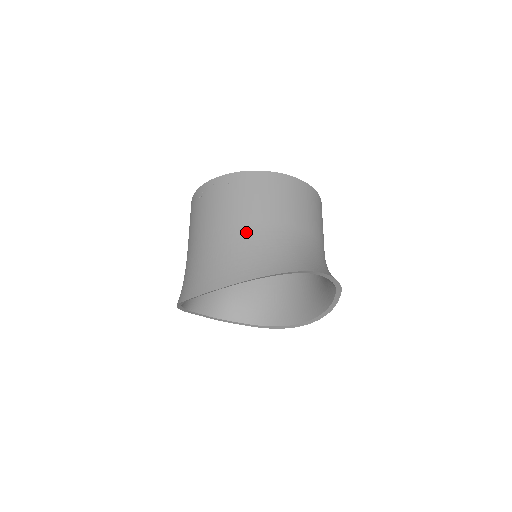
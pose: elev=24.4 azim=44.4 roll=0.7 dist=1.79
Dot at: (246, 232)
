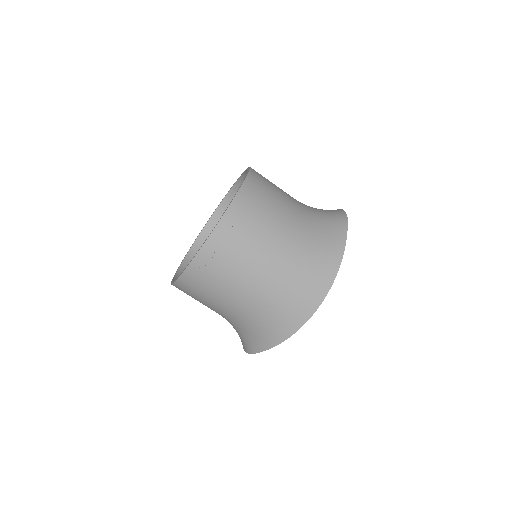
Dot at: (296, 235)
